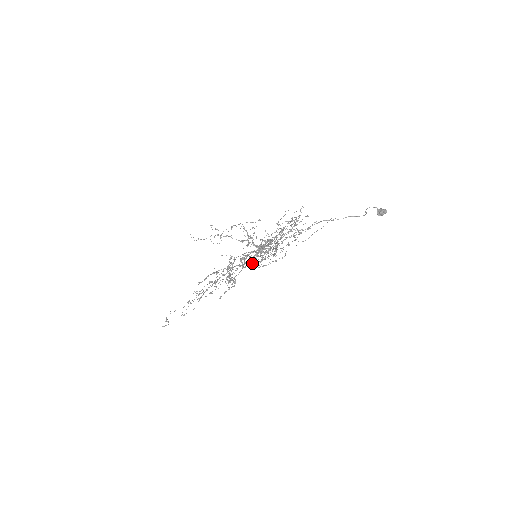
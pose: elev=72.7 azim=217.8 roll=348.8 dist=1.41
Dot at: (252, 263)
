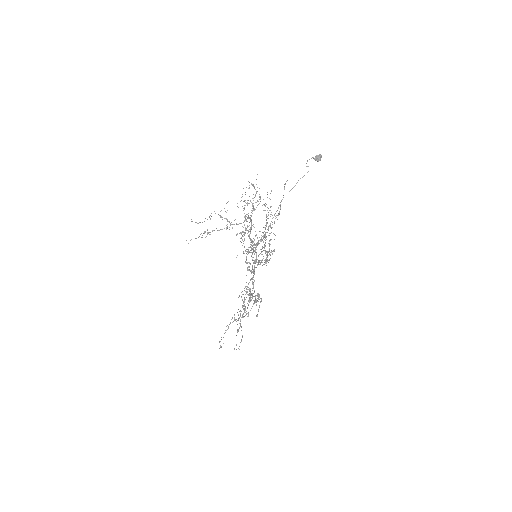
Dot at: occluded
